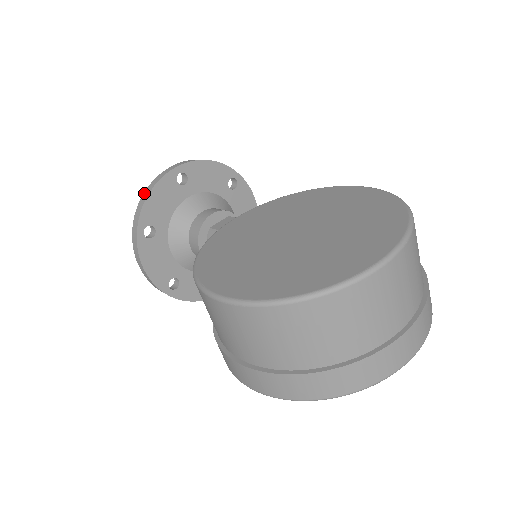
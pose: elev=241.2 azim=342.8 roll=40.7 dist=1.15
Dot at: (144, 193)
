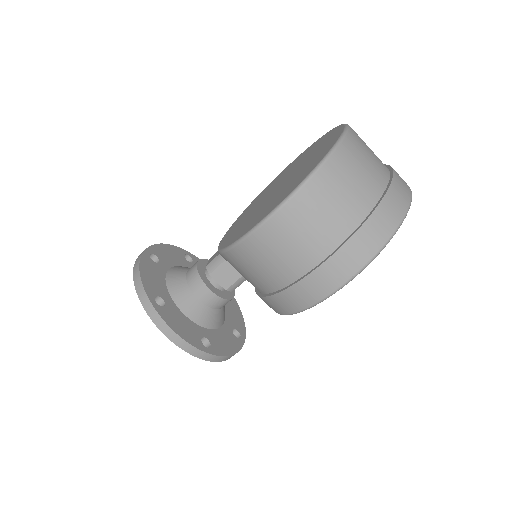
Dot at: (134, 277)
